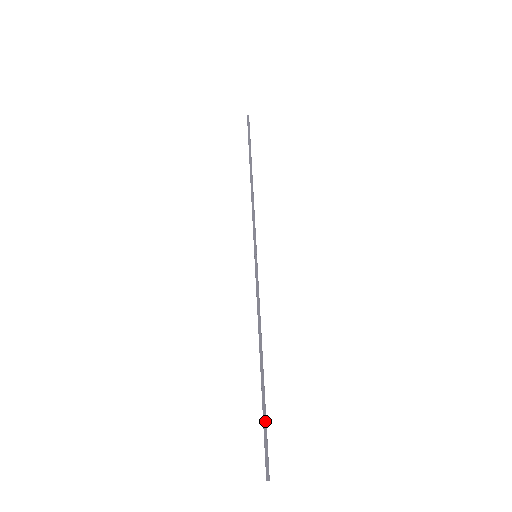
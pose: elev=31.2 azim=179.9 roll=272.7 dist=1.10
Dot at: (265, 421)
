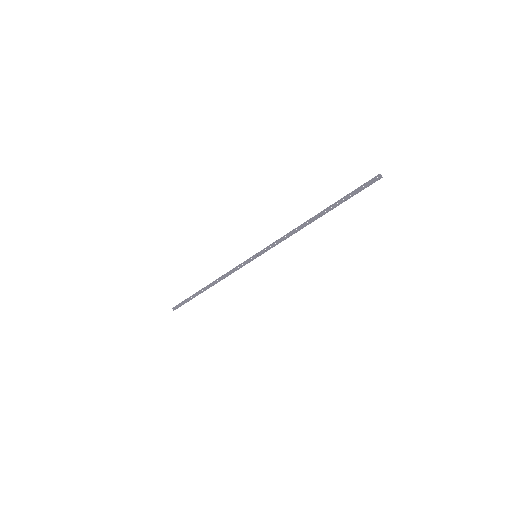
Dot at: (348, 194)
